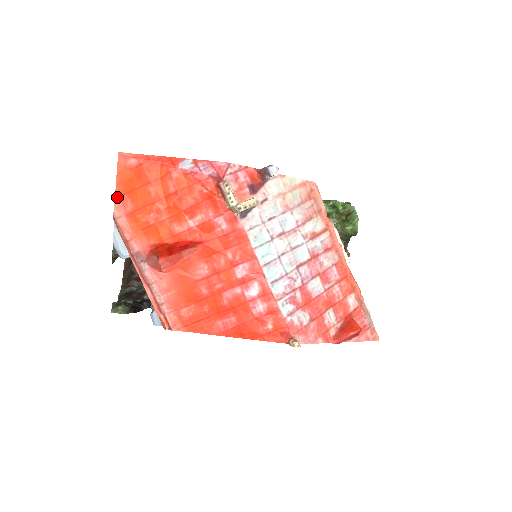
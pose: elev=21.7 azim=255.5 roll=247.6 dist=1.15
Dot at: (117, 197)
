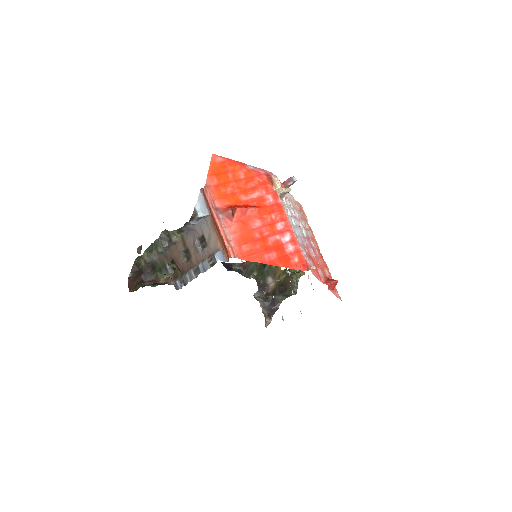
Dot at: (208, 176)
